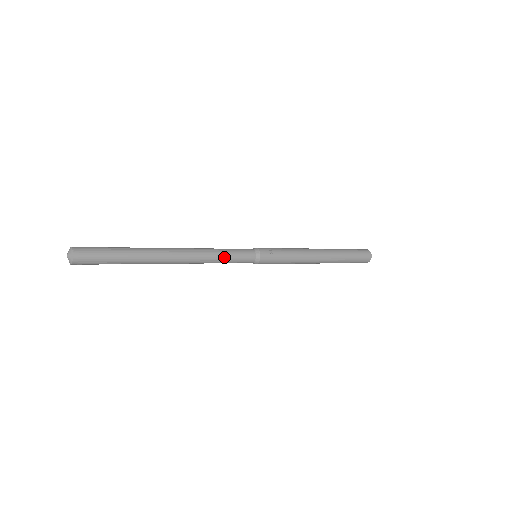
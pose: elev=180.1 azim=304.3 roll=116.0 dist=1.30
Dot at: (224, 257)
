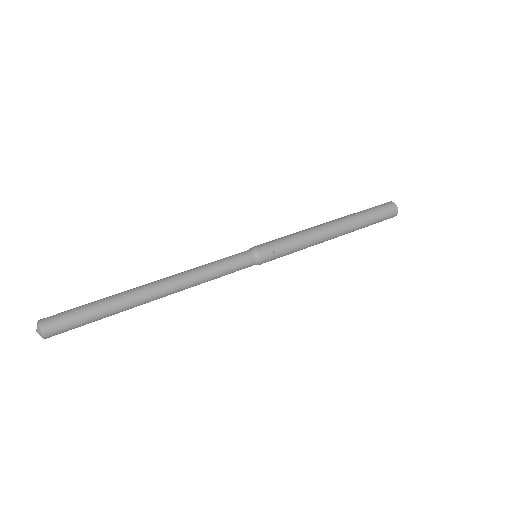
Dot at: (217, 276)
